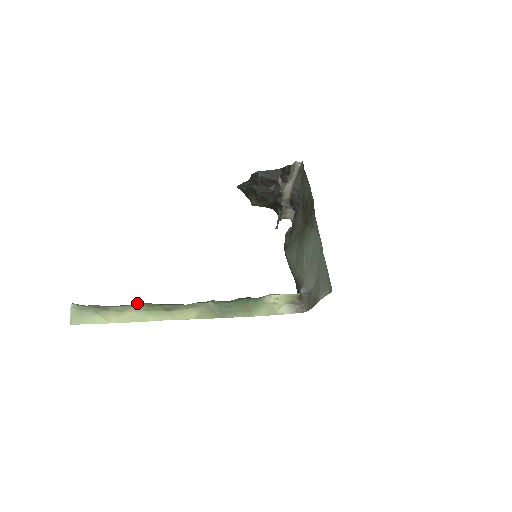
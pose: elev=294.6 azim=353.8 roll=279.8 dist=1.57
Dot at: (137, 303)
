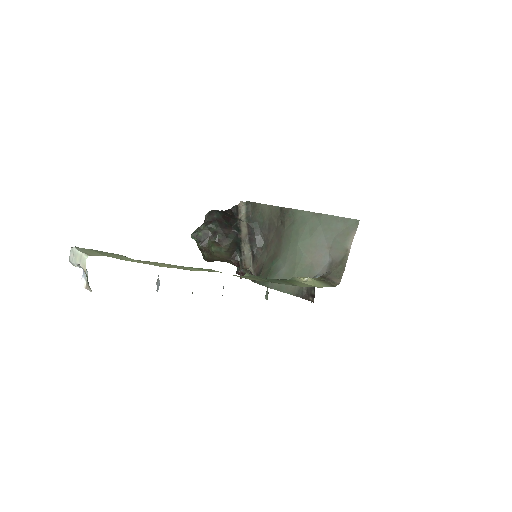
Dot at: occluded
